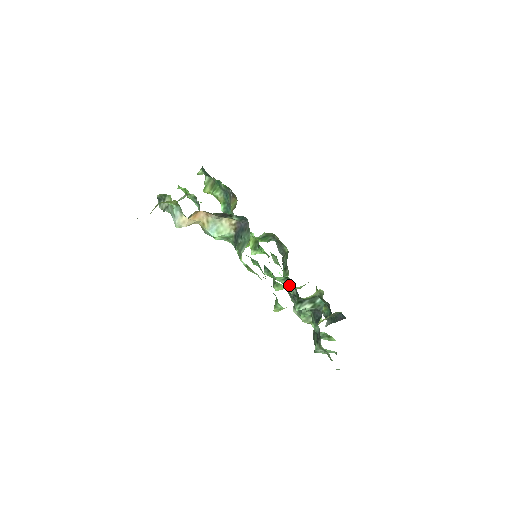
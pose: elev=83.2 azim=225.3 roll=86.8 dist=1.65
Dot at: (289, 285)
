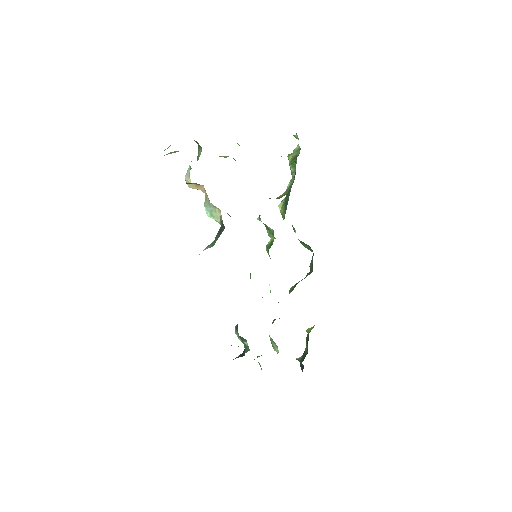
Dot at: occluded
